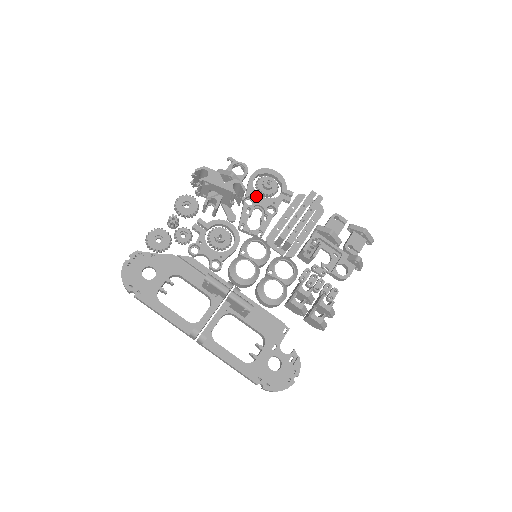
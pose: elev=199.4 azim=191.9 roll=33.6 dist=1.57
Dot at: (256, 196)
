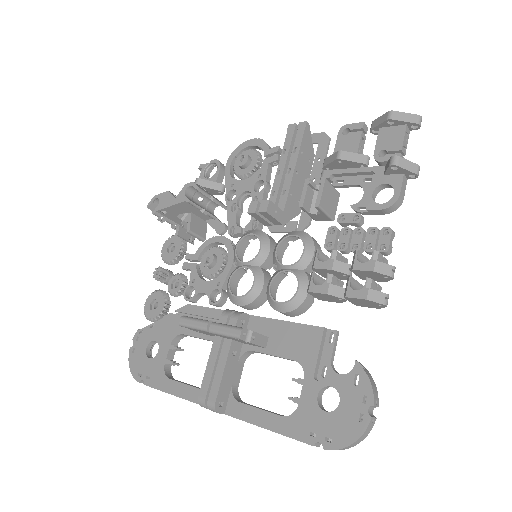
Dot at: (237, 185)
